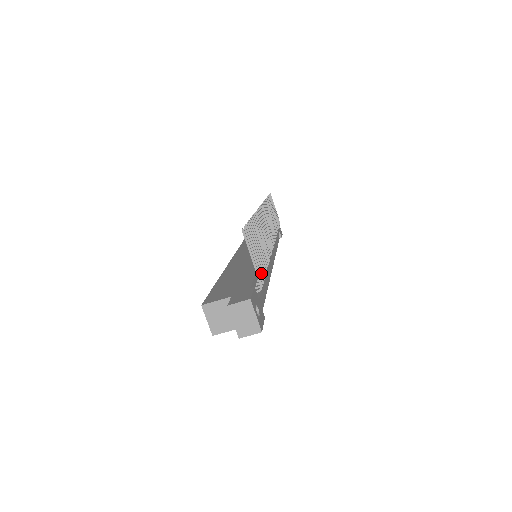
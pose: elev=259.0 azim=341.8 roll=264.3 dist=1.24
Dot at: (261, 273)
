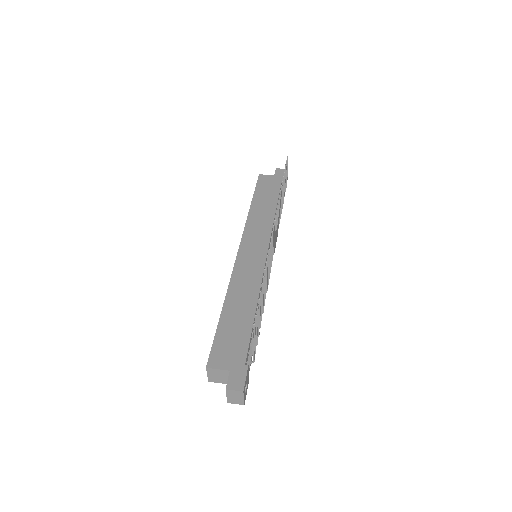
Dot at: (256, 341)
